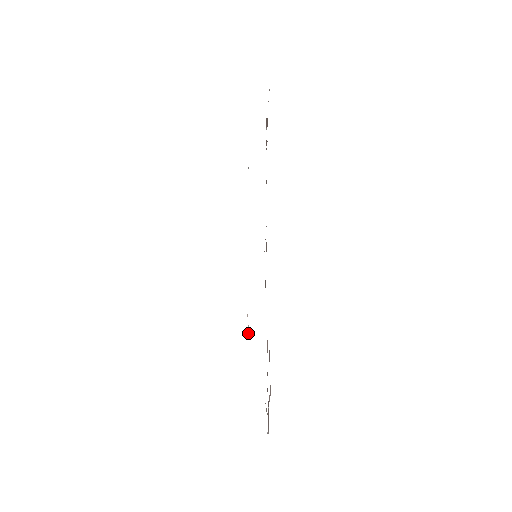
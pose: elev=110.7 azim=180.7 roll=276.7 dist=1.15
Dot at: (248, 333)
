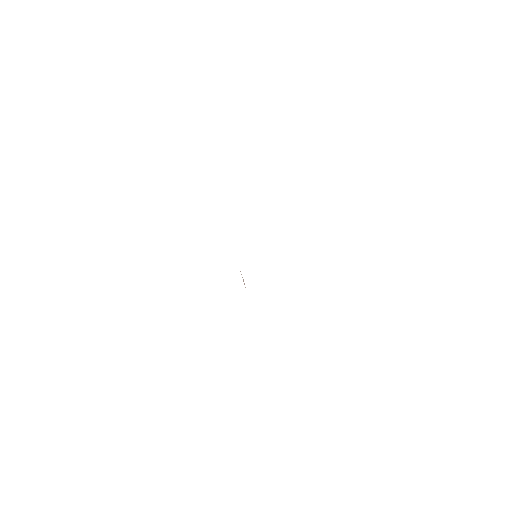
Dot at: (244, 283)
